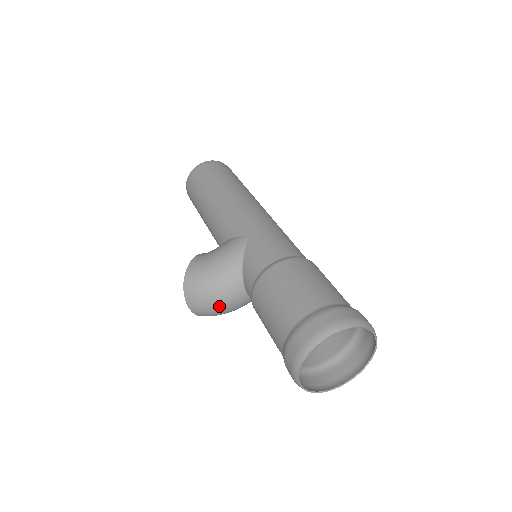
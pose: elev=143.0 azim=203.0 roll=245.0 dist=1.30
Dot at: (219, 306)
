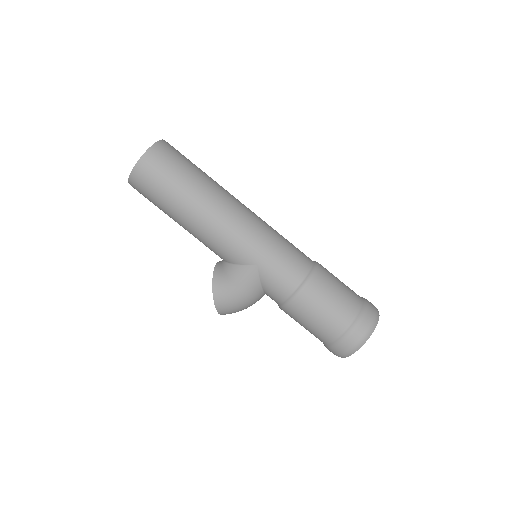
Dot at: occluded
